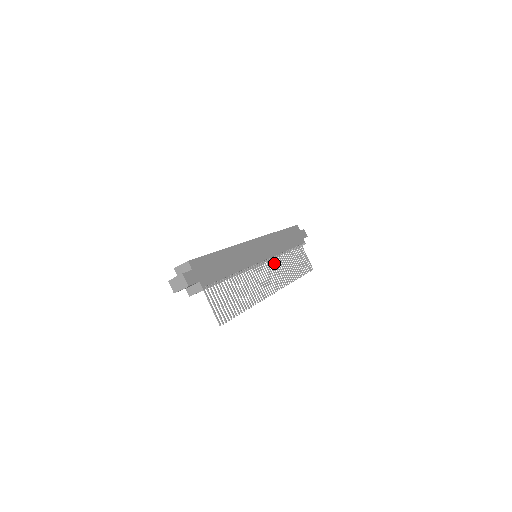
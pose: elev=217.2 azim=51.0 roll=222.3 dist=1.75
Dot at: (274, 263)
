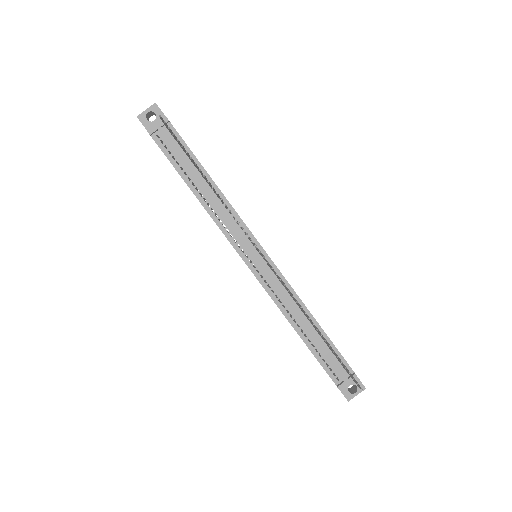
Dot at: occluded
